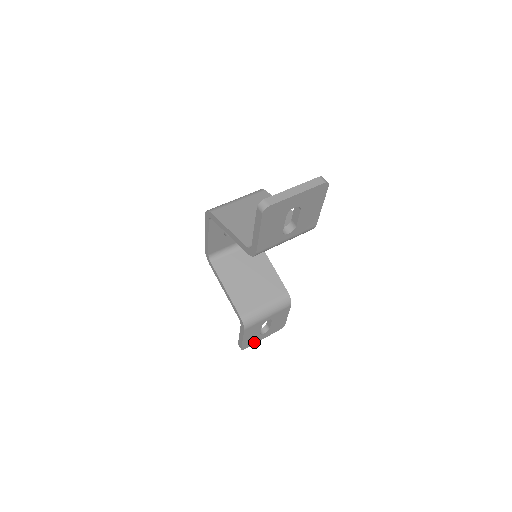
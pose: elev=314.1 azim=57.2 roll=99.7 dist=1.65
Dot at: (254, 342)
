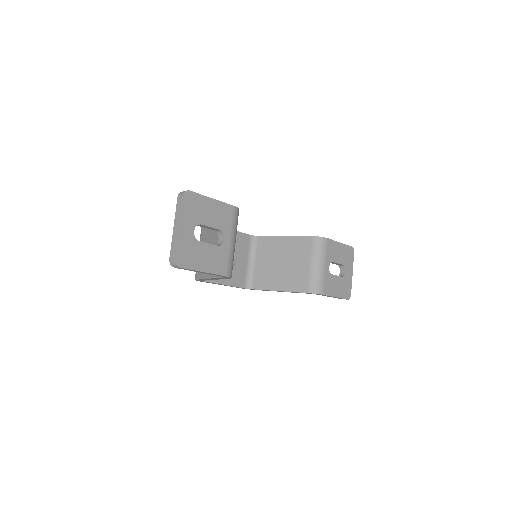
Dot at: (349, 284)
